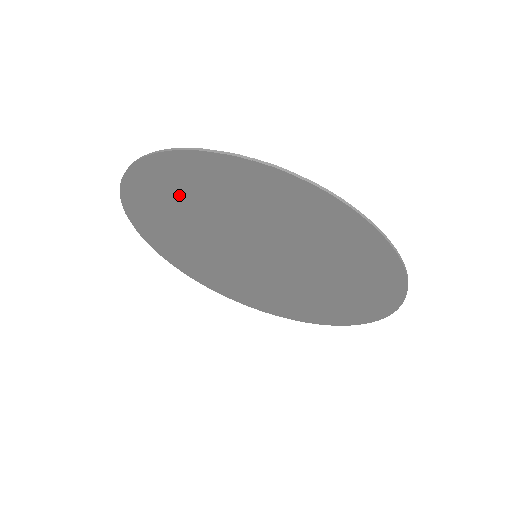
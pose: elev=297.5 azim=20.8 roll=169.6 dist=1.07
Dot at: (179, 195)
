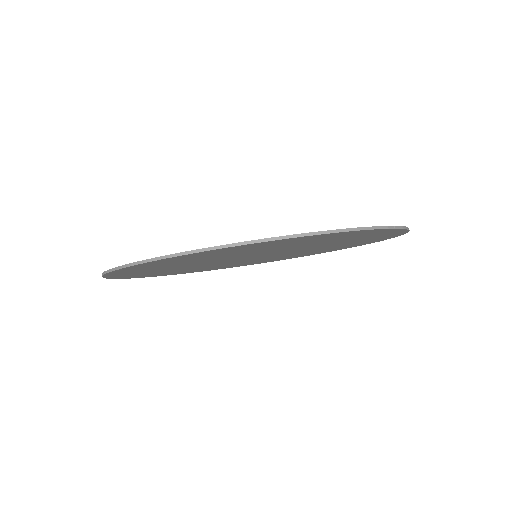
Dot at: (264, 247)
